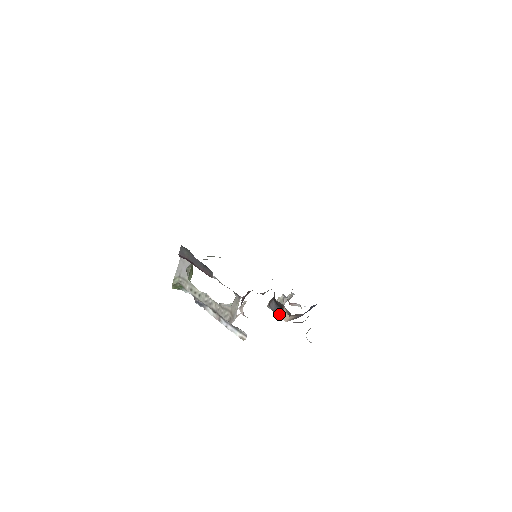
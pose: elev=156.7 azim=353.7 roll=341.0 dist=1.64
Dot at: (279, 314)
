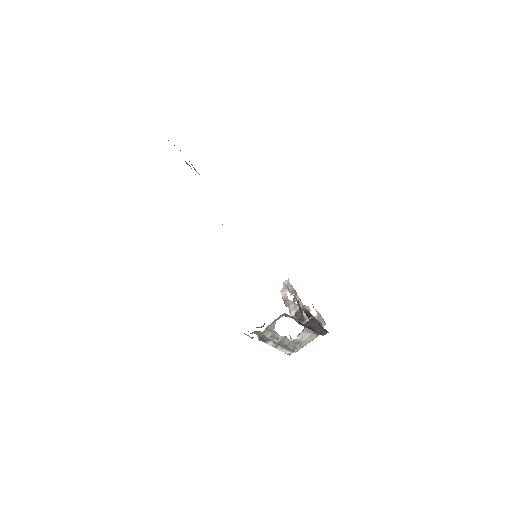
Dot at: (303, 321)
